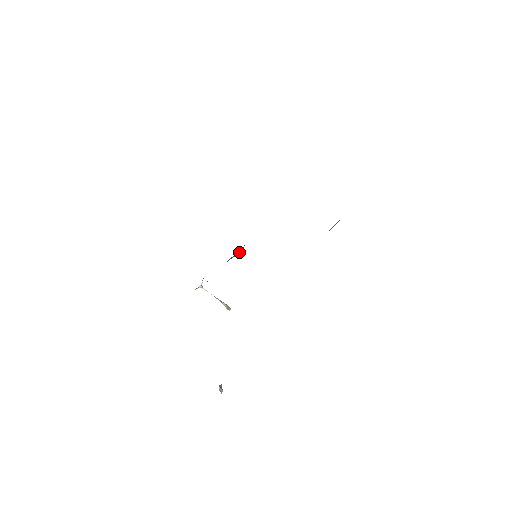
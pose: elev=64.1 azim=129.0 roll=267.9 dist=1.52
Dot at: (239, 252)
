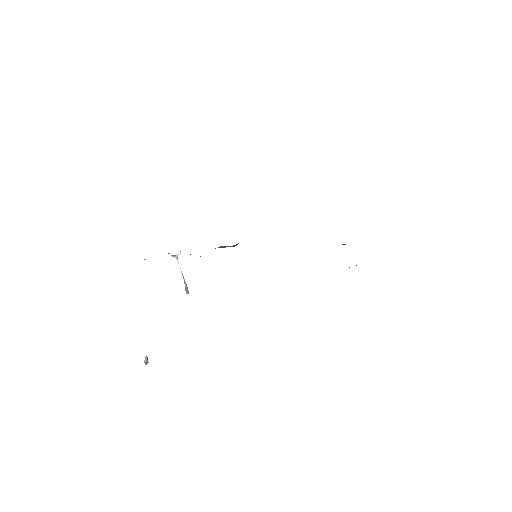
Dot at: (232, 246)
